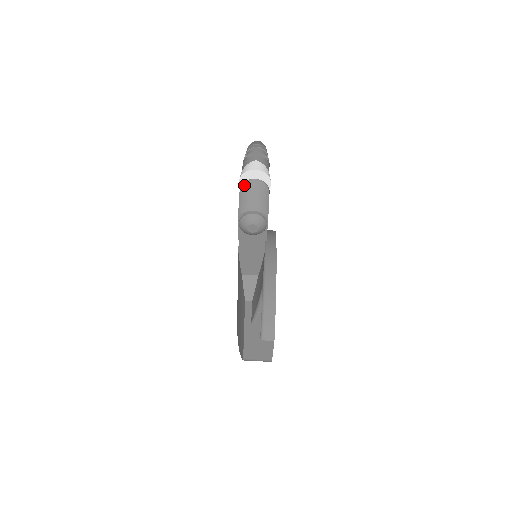
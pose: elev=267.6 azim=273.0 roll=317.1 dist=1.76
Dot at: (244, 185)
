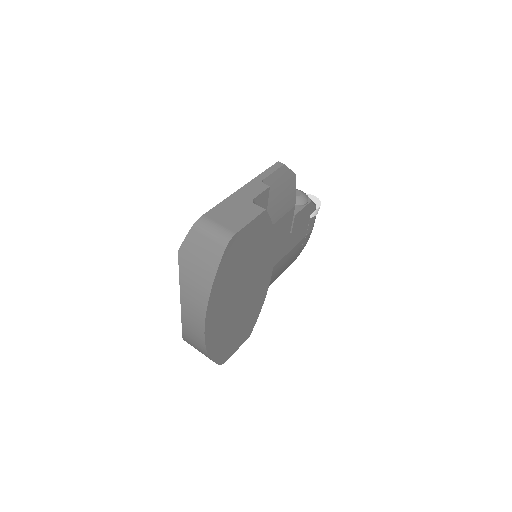
Dot at: occluded
